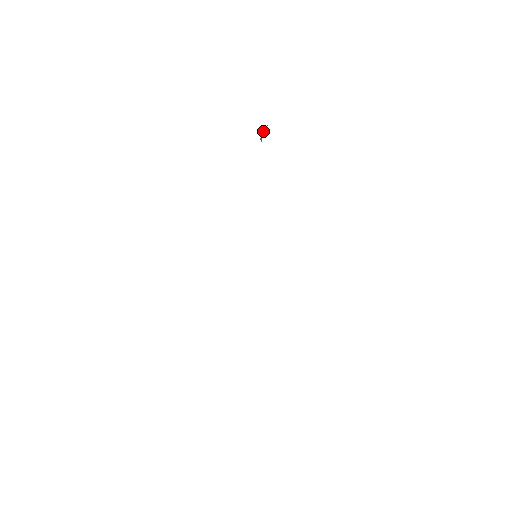
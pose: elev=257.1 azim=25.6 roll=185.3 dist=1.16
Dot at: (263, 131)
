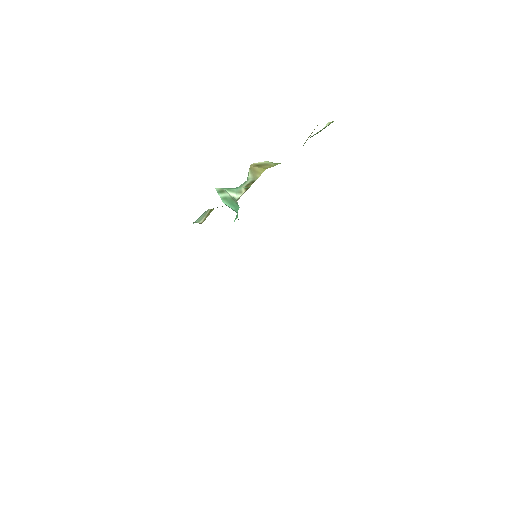
Dot at: (219, 193)
